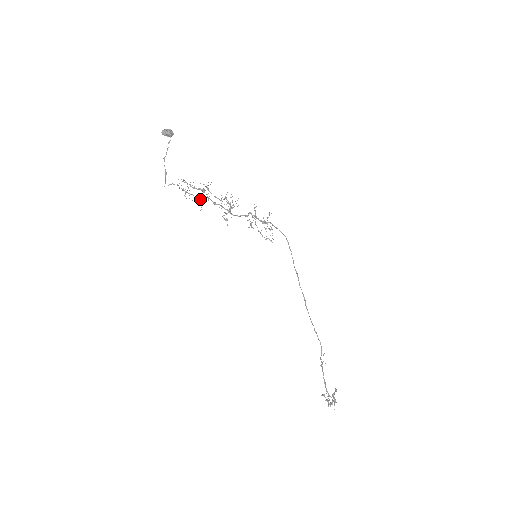
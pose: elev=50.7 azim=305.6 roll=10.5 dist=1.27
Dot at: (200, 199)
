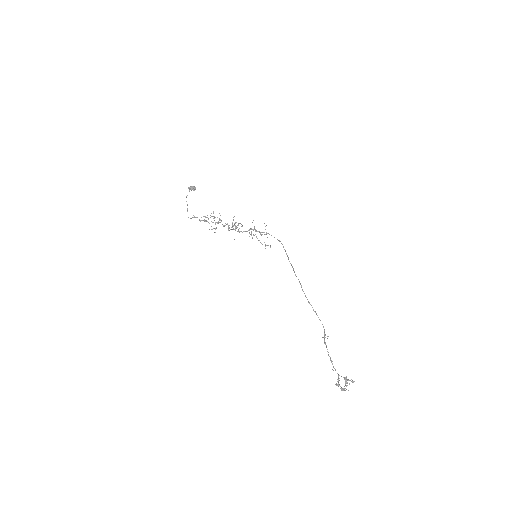
Dot at: occluded
